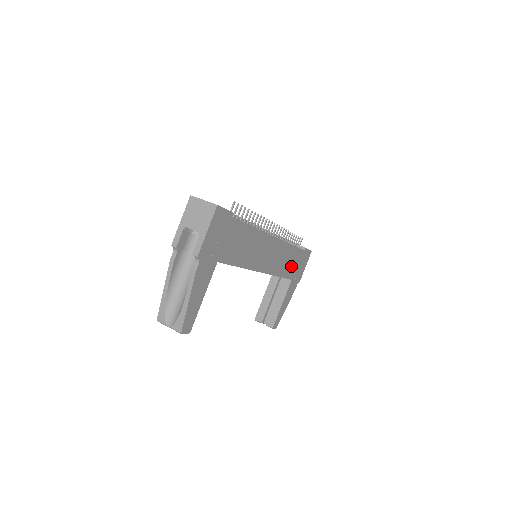
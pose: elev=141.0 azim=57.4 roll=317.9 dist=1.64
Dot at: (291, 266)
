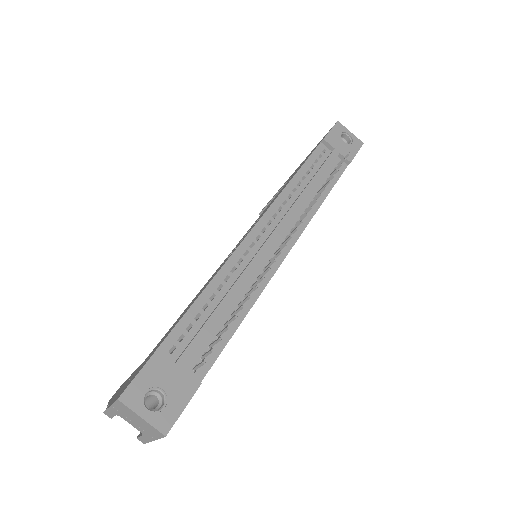
Dot at: occluded
